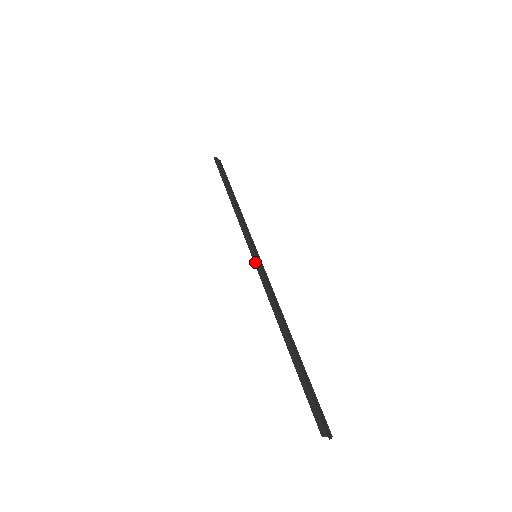
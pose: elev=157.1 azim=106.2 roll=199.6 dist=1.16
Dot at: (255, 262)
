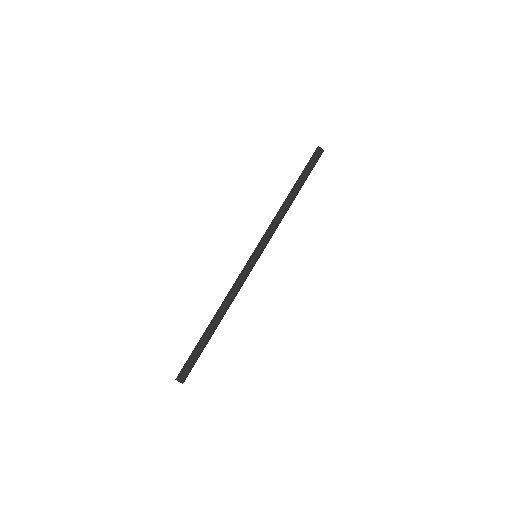
Dot at: (248, 261)
